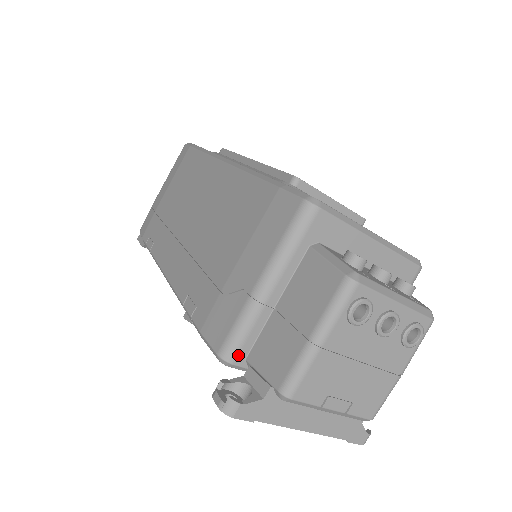
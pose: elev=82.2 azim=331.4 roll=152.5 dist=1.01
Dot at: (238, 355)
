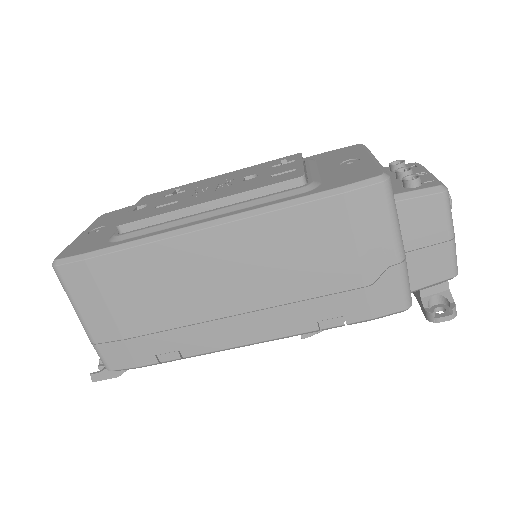
Dot at: occluded
